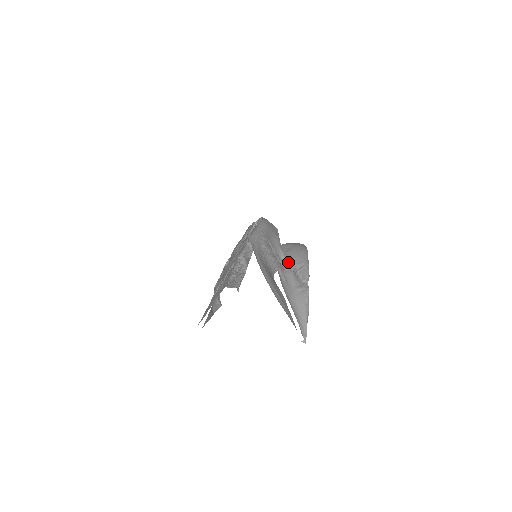
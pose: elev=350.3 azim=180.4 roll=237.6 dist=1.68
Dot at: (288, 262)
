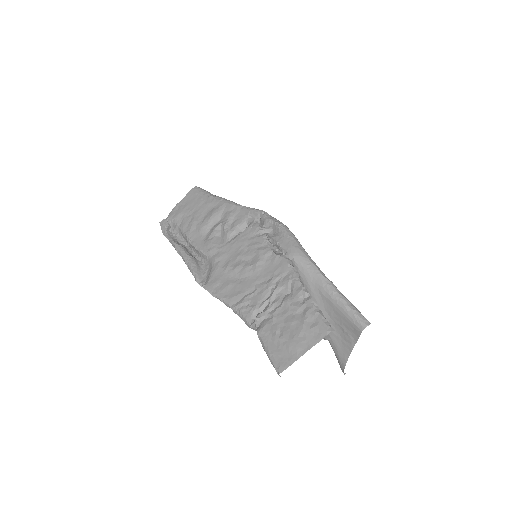
Dot at: occluded
